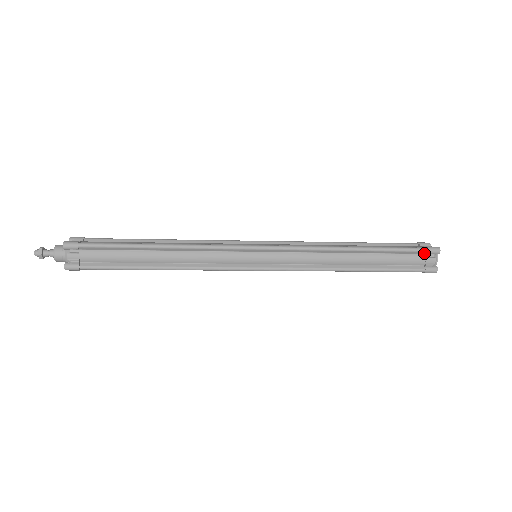
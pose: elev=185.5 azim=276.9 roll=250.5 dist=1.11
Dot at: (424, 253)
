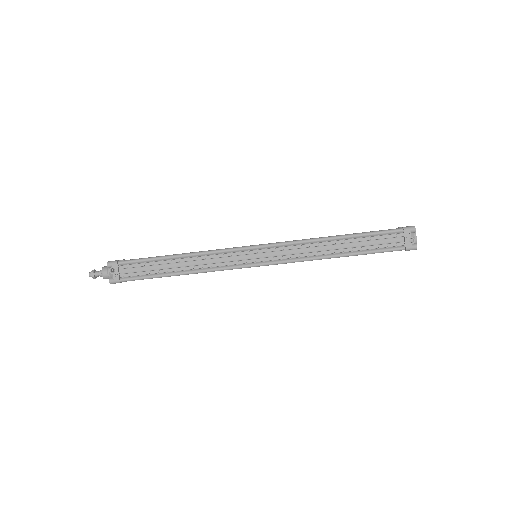
Dot at: occluded
